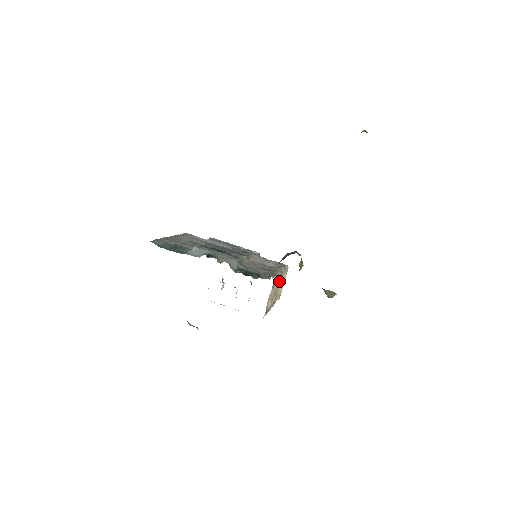
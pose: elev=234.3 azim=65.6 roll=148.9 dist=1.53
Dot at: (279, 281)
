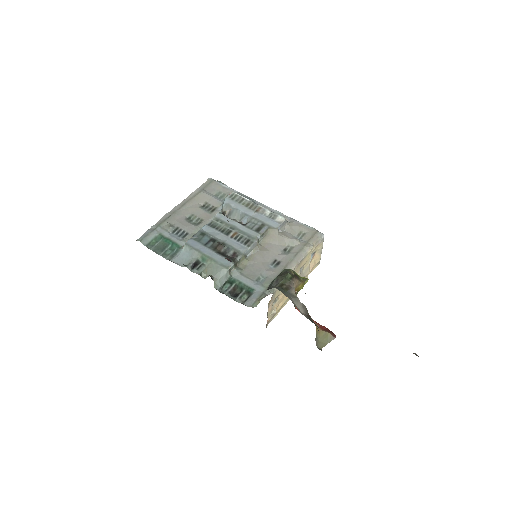
Dot at: (300, 267)
